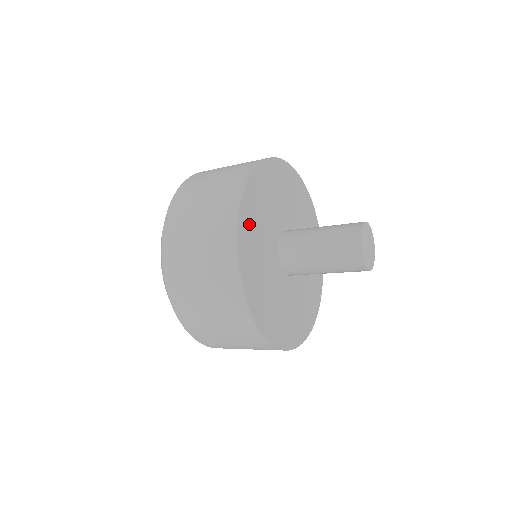
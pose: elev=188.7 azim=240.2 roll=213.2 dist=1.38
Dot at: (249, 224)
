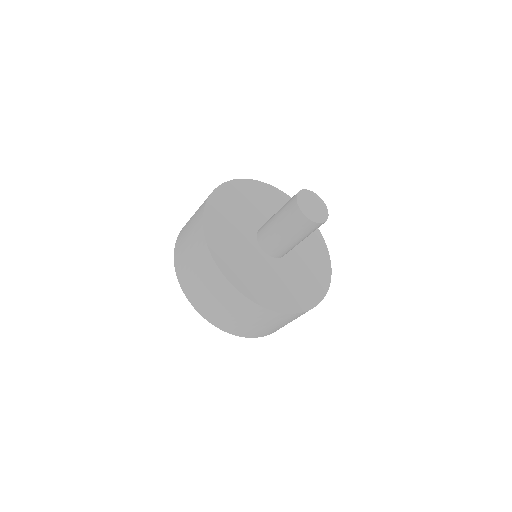
Dot at: (246, 190)
